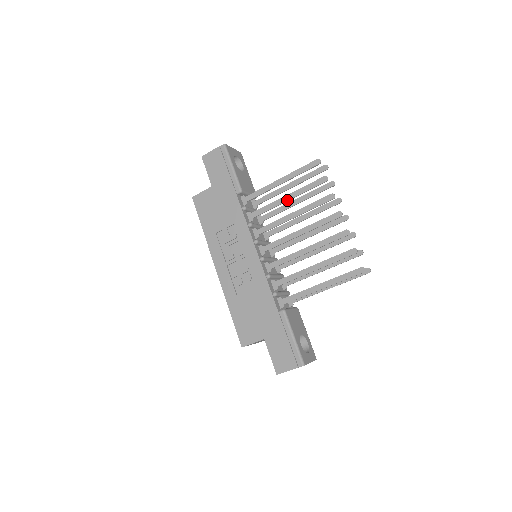
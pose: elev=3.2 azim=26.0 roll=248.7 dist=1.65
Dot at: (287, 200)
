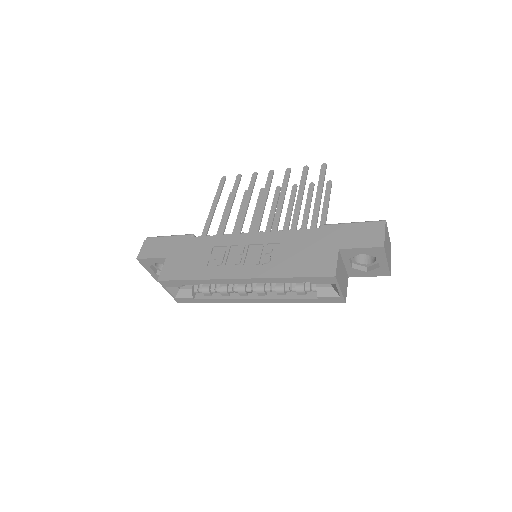
Dot at: (231, 205)
